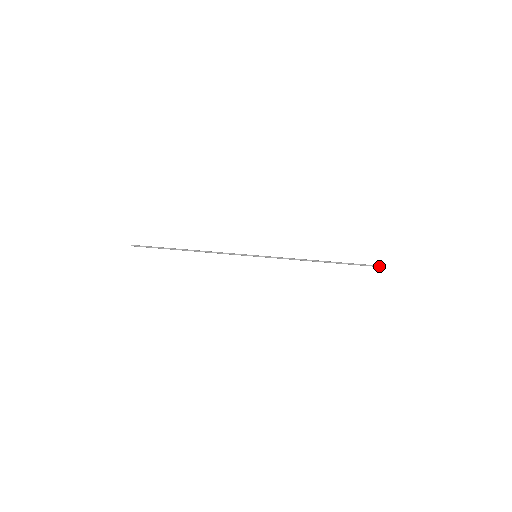
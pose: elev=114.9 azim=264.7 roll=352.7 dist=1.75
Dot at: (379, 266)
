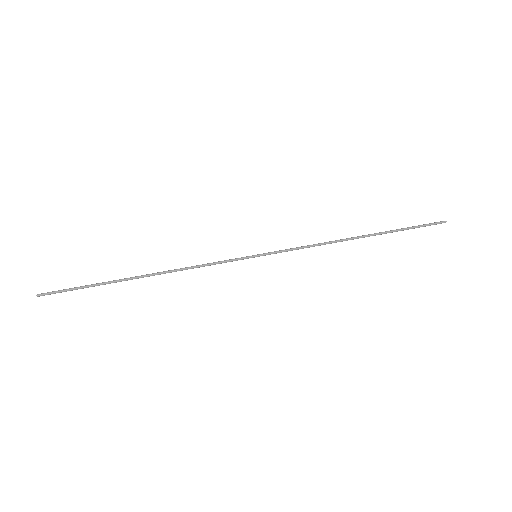
Dot at: (439, 222)
